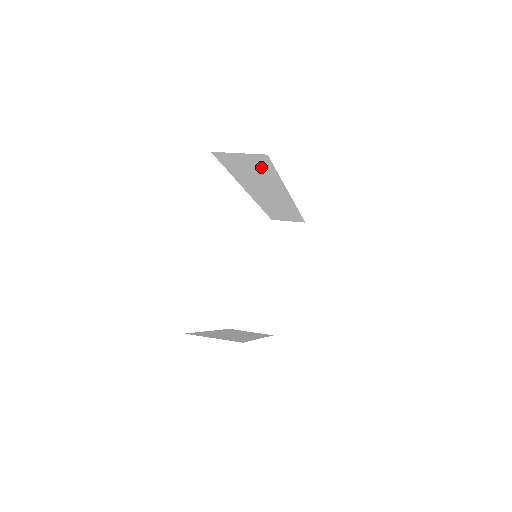
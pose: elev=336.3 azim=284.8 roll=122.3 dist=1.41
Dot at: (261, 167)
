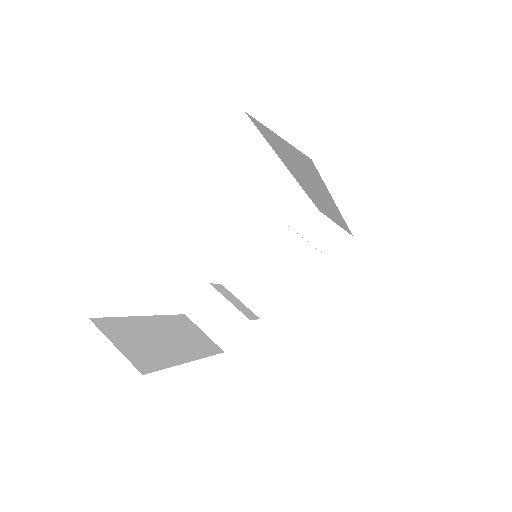
Dot at: (305, 165)
